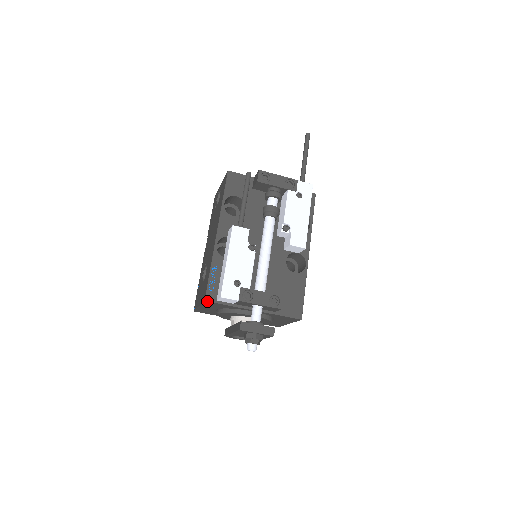
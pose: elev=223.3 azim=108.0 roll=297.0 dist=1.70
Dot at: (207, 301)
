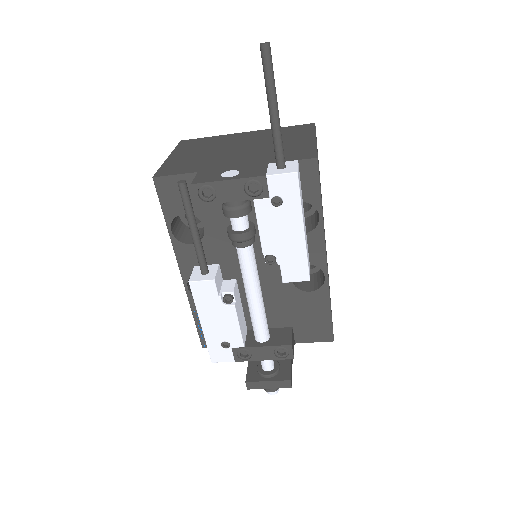
Dot at: occluded
